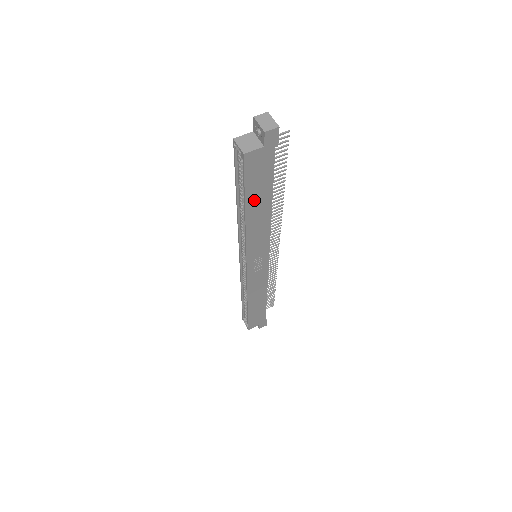
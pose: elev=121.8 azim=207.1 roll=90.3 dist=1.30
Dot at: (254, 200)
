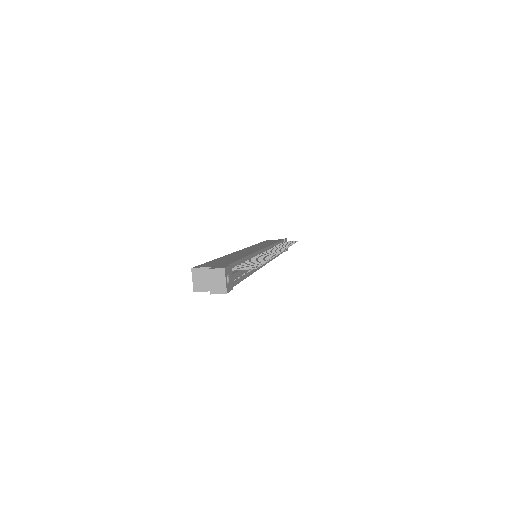
Dot at: occluded
